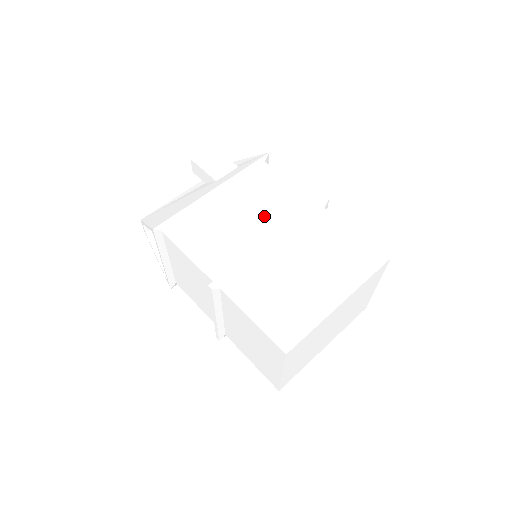
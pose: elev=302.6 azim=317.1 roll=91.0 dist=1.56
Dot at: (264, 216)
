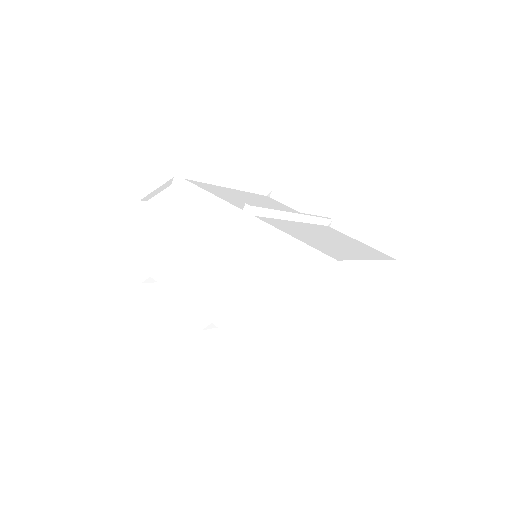
Dot at: occluded
